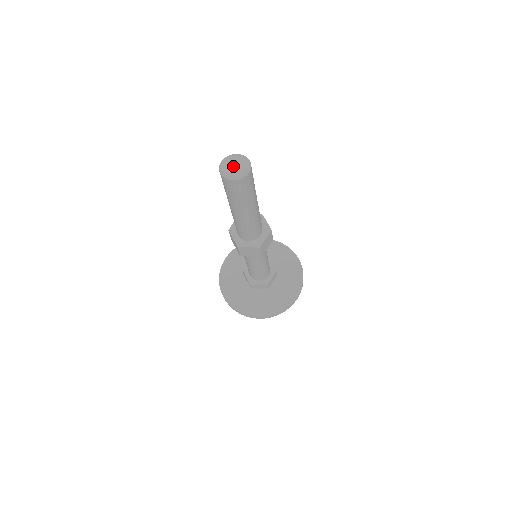
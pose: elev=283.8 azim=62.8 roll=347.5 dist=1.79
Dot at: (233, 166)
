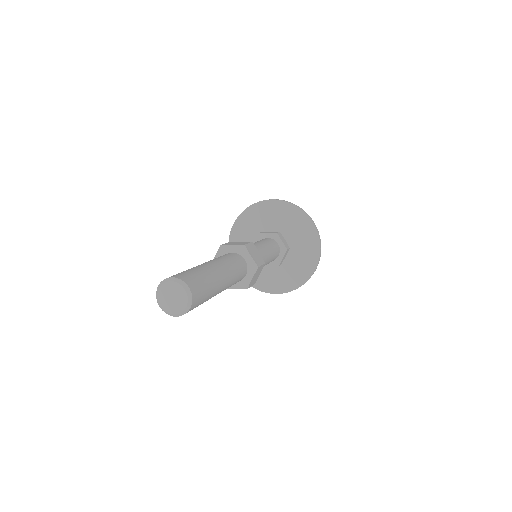
Dot at: (170, 297)
